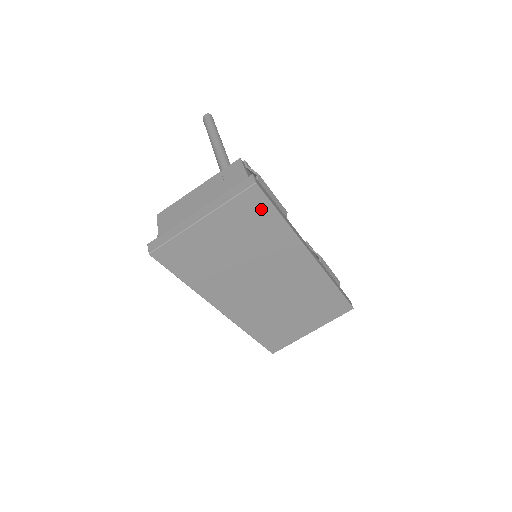
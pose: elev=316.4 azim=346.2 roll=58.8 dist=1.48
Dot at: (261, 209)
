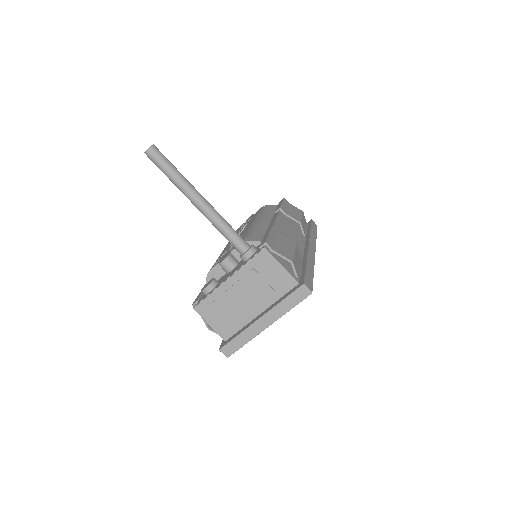
Dot at: occluded
